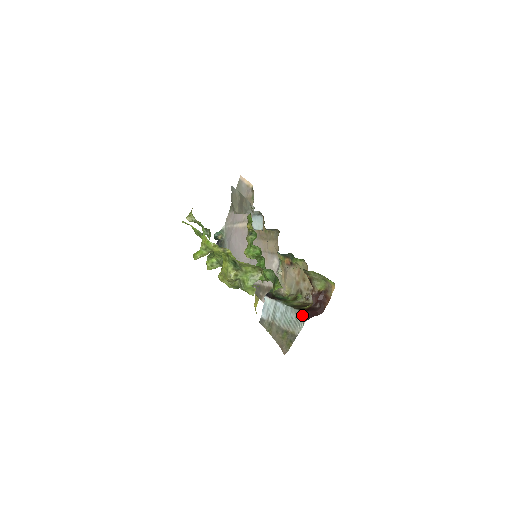
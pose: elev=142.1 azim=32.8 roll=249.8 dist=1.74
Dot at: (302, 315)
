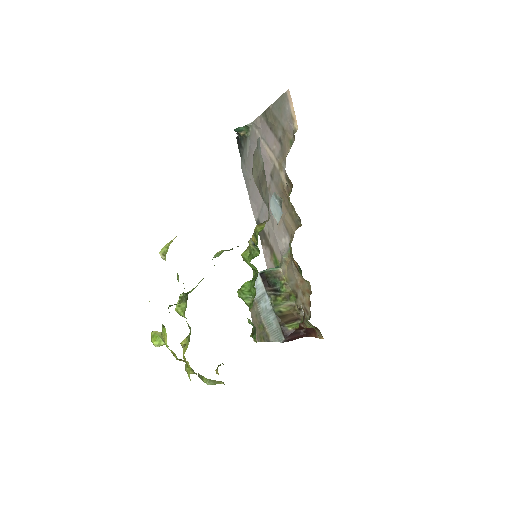
Dot at: (281, 336)
